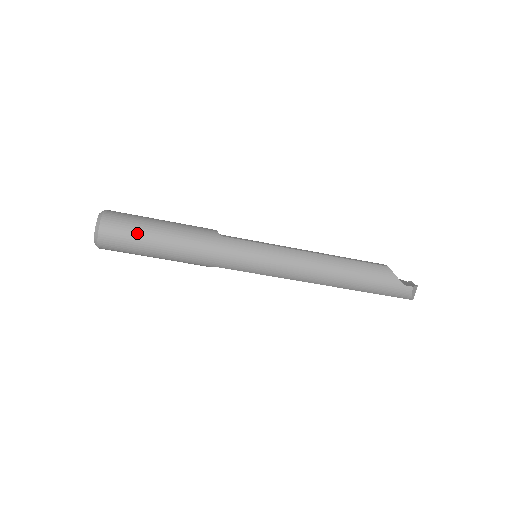
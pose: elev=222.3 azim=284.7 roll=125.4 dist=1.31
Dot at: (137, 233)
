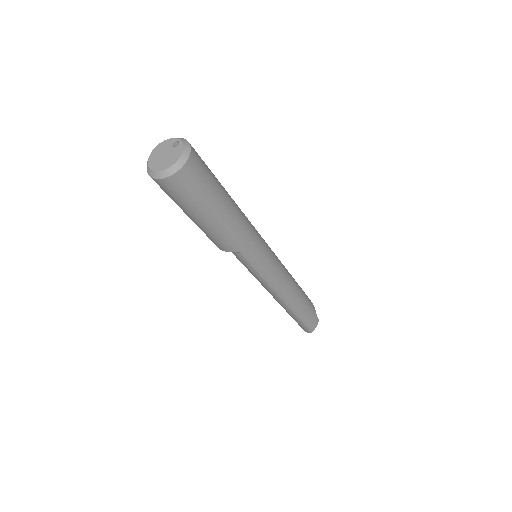
Dot at: (213, 180)
